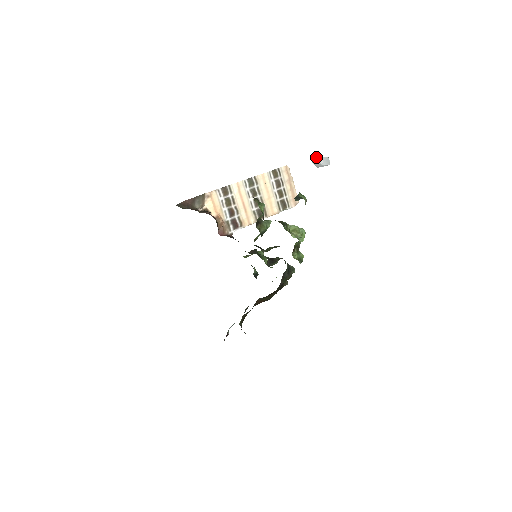
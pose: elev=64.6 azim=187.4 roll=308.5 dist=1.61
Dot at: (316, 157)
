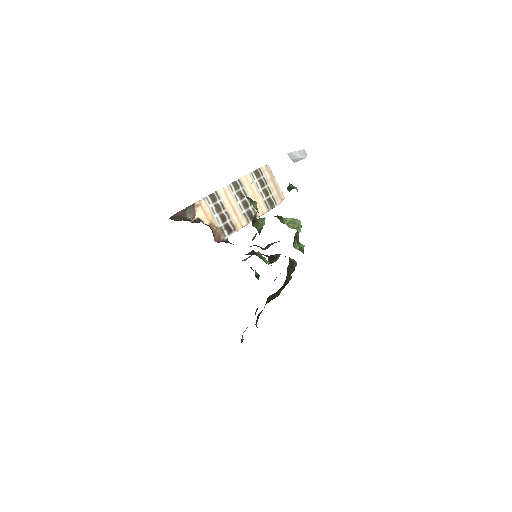
Dot at: (292, 152)
